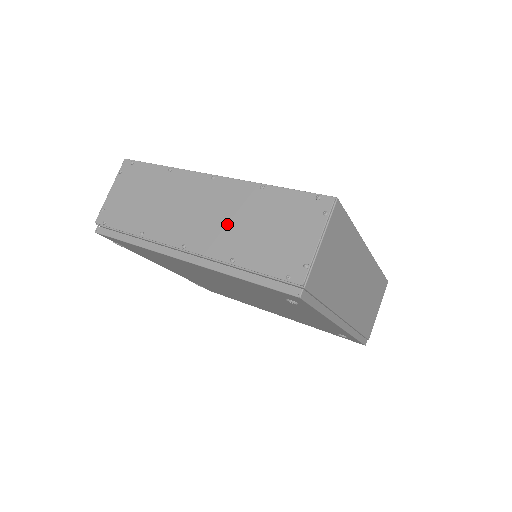
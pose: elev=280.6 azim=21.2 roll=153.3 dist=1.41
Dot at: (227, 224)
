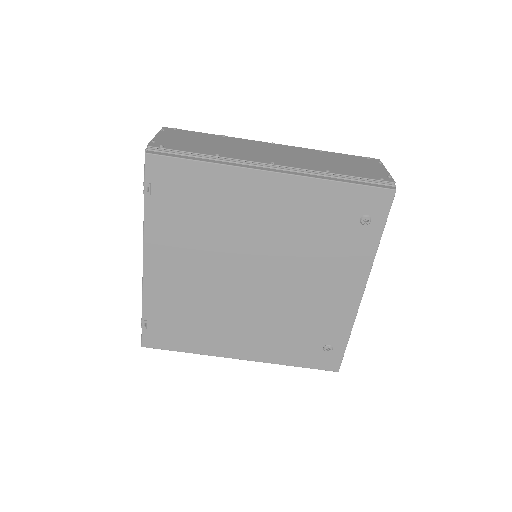
Dot at: (306, 159)
